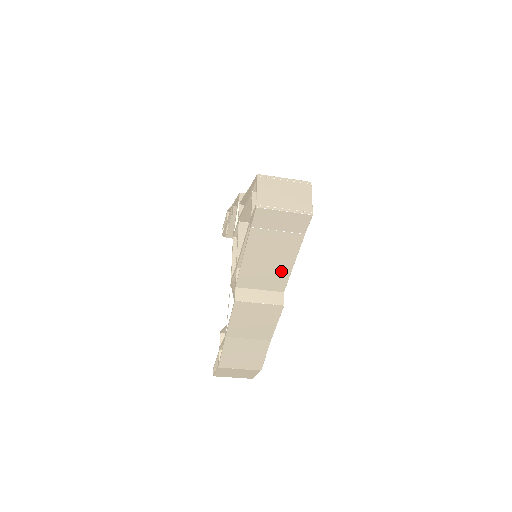
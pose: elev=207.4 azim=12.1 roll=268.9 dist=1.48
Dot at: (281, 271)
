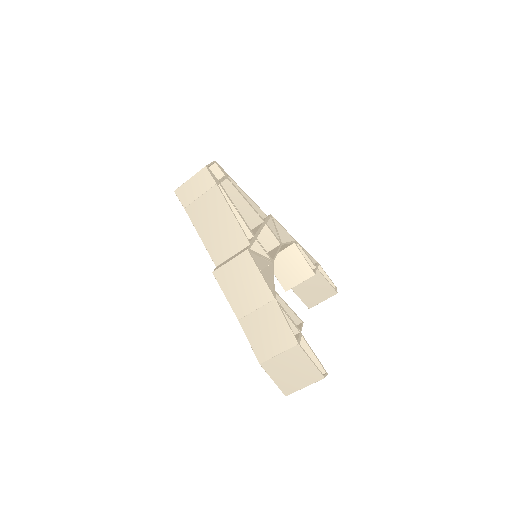
Dot at: (231, 227)
